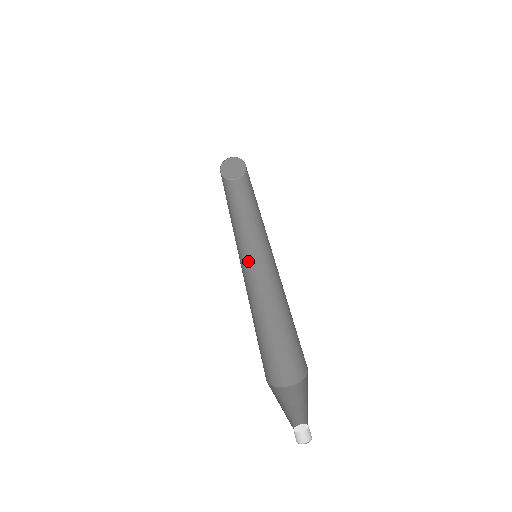
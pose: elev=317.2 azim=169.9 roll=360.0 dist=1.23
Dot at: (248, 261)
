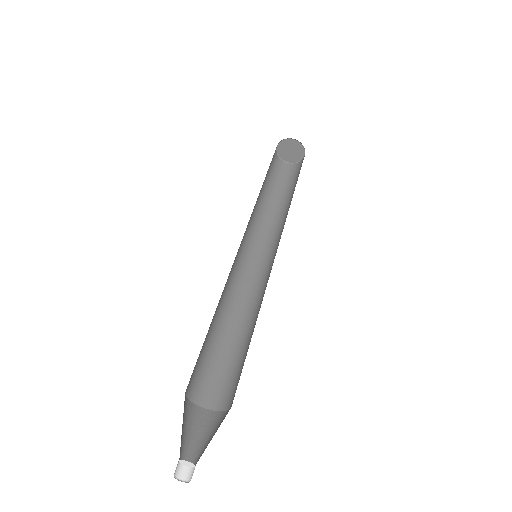
Dot at: (241, 247)
